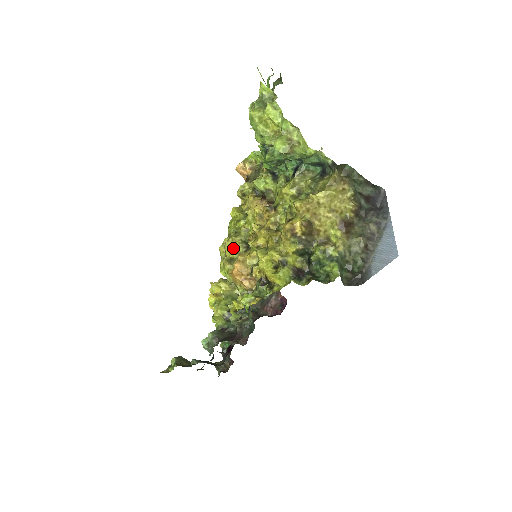
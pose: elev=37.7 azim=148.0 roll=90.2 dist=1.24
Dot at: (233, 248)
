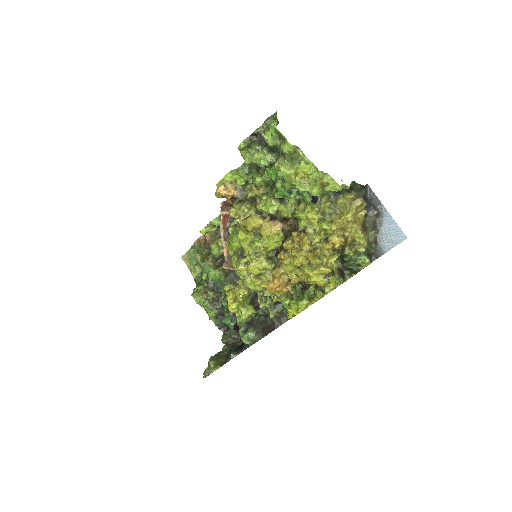
Dot at: (261, 267)
